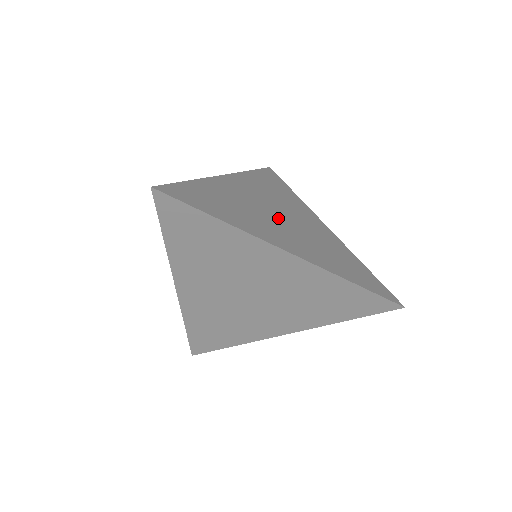
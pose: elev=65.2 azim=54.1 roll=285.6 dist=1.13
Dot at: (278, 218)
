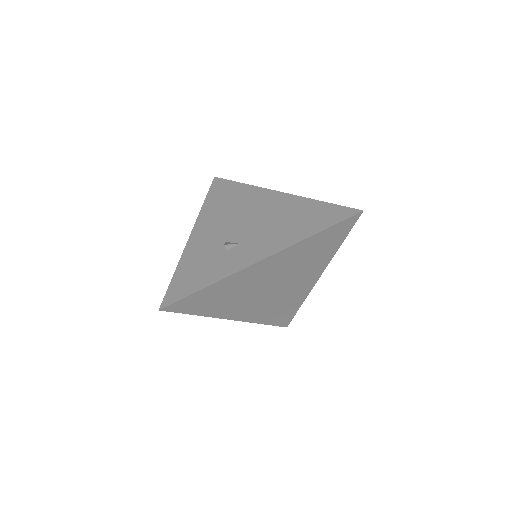
Dot at: (265, 292)
